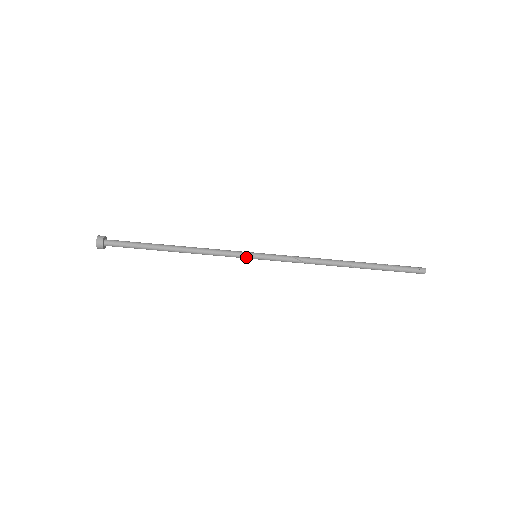
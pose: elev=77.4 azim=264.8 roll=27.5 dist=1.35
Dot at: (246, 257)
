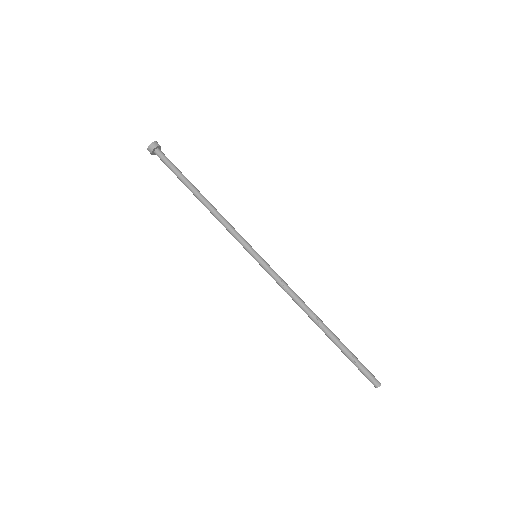
Dot at: (247, 251)
